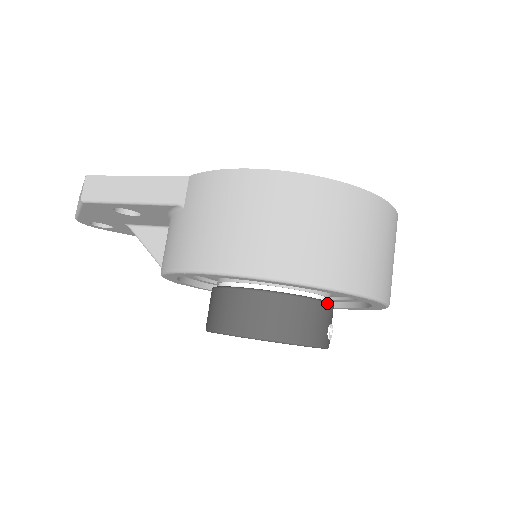
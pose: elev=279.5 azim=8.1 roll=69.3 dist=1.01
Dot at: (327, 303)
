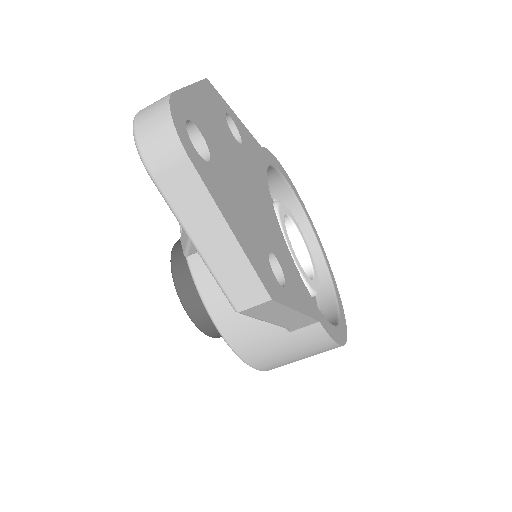
Dot at: occluded
